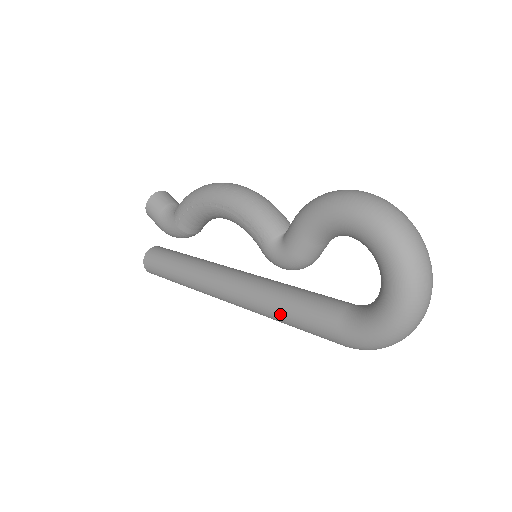
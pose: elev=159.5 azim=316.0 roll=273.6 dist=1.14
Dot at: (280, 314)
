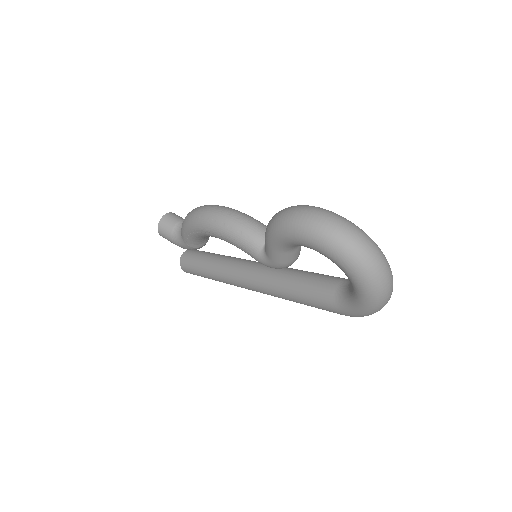
Dot at: (292, 300)
